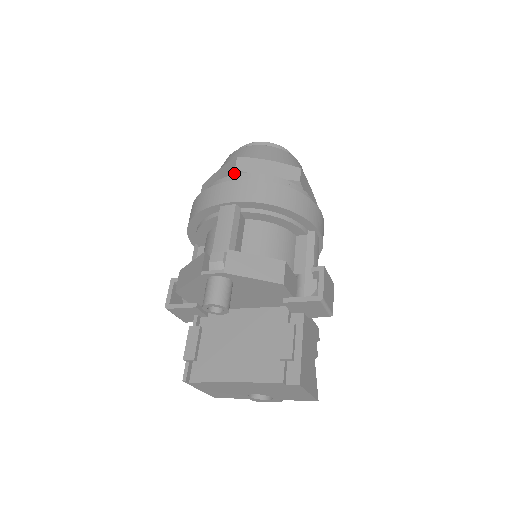
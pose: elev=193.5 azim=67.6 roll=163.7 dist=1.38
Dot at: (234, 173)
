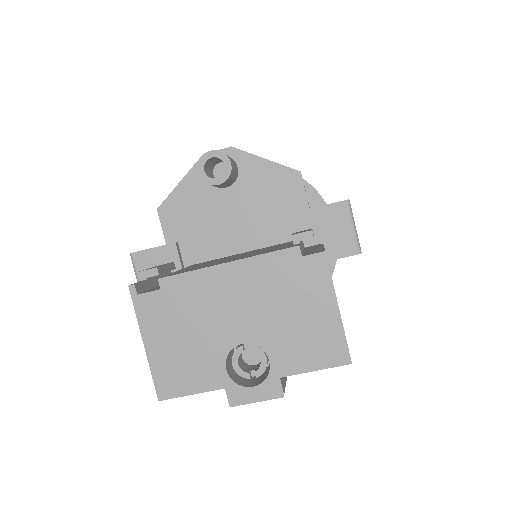
Dot at: occluded
